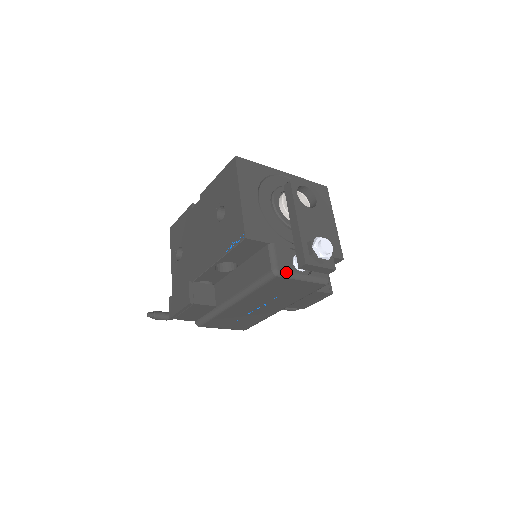
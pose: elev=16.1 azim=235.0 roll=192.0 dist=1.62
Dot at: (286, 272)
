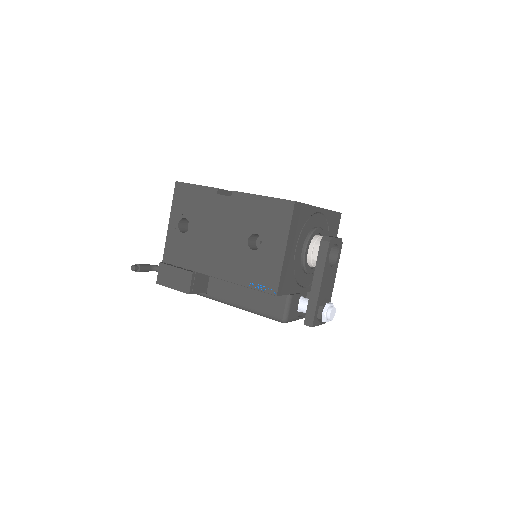
Dot at: (291, 320)
